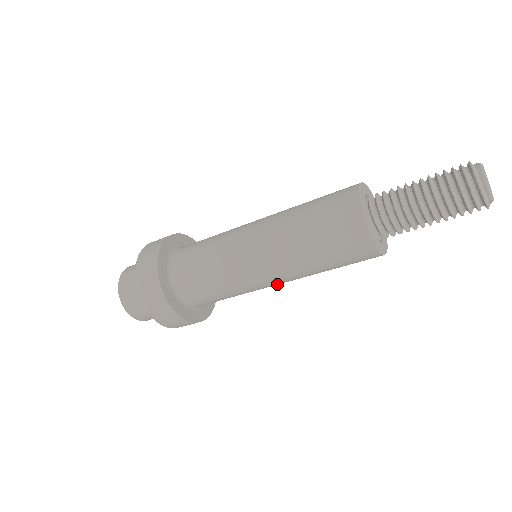
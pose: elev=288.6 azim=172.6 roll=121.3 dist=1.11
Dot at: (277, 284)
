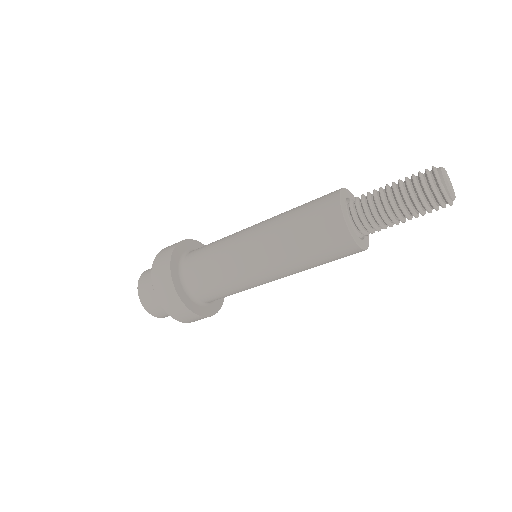
Dot at: (268, 278)
